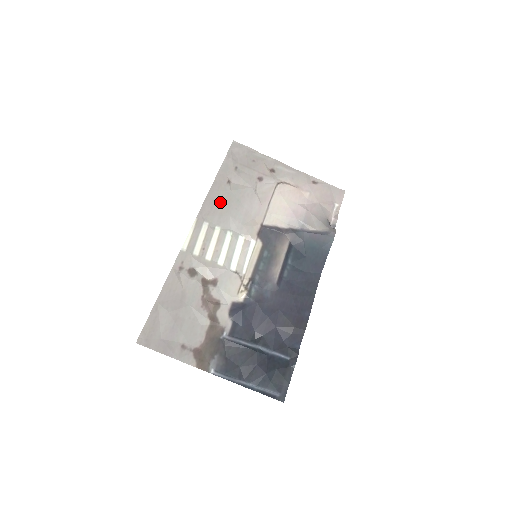
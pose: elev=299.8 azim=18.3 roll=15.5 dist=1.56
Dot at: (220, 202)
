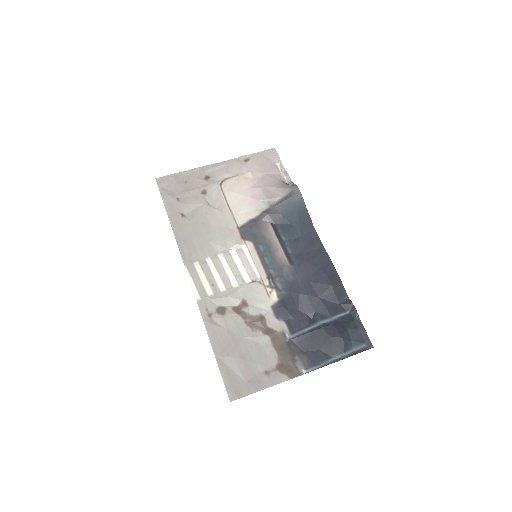
Dot at: (191, 237)
